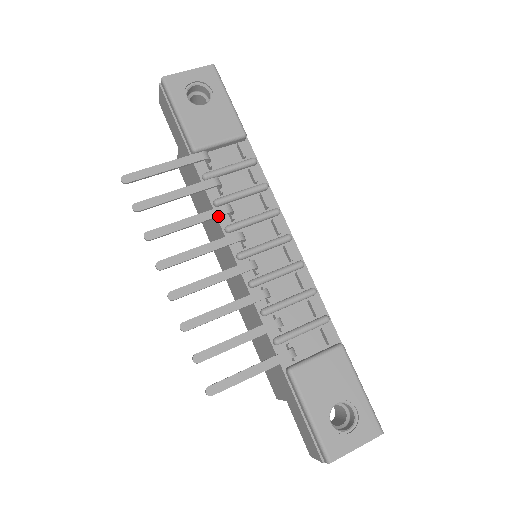
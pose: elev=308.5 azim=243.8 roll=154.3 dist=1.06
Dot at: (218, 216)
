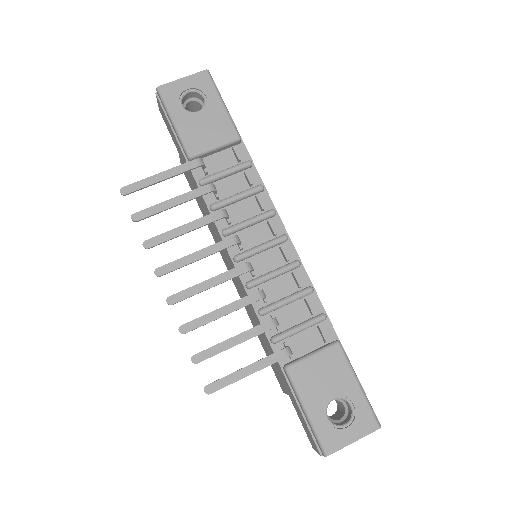
Dot at: (213, 221)
